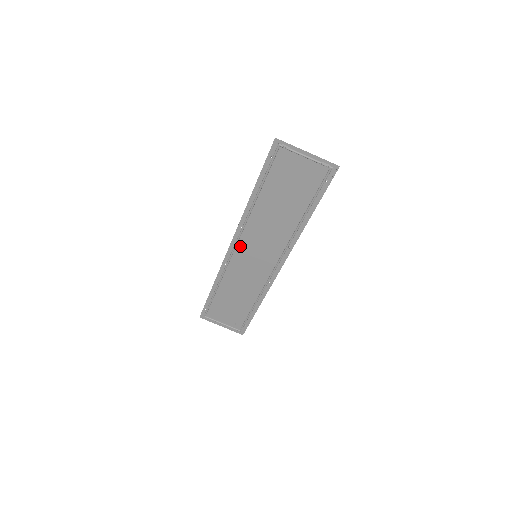
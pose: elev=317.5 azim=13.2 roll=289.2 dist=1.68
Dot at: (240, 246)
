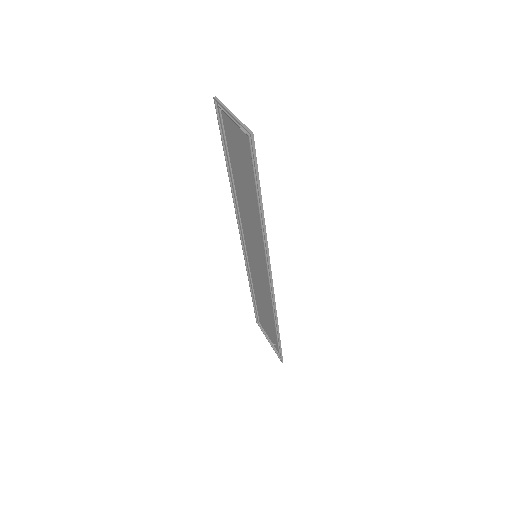
Dot at: (246, 239)
